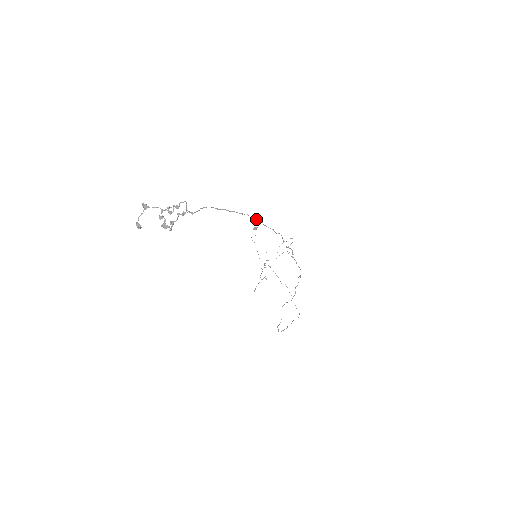
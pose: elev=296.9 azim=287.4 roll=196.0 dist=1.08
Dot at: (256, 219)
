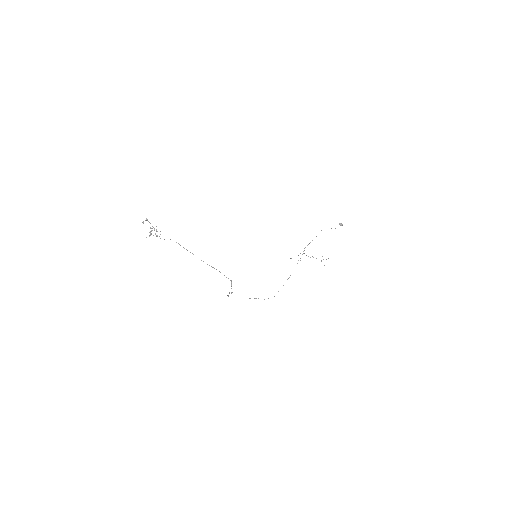
Dot at: occluded
